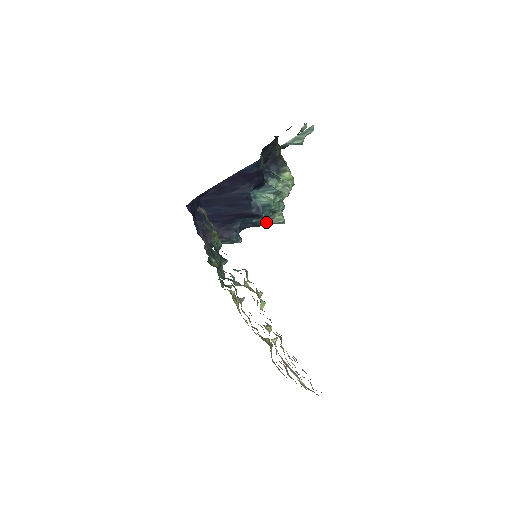
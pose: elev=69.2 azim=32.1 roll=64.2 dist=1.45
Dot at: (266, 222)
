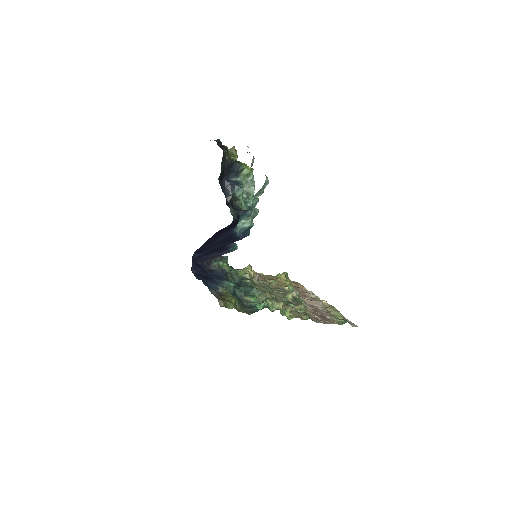
Dot at: occluded
